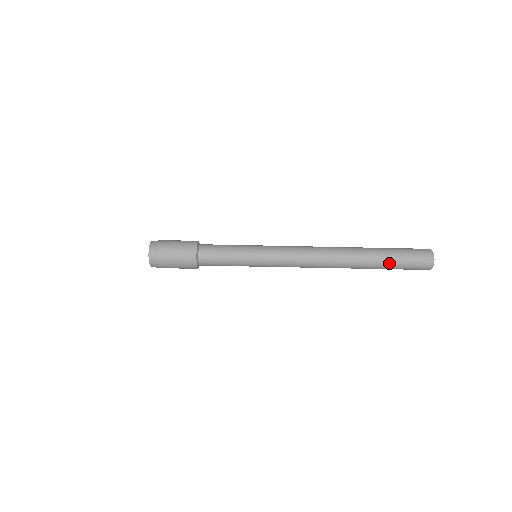
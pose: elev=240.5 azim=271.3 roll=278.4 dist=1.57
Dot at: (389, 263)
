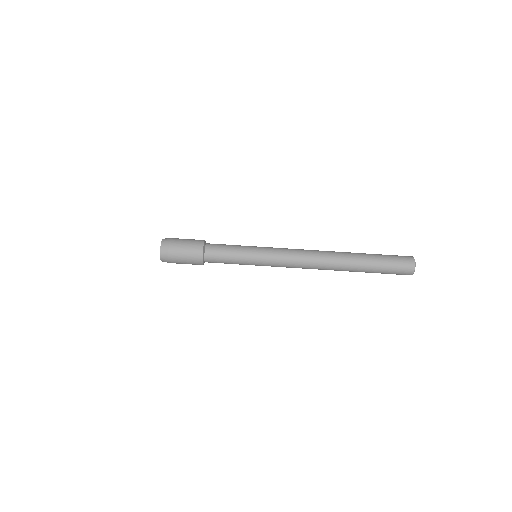
Dot at: (375, 263)
